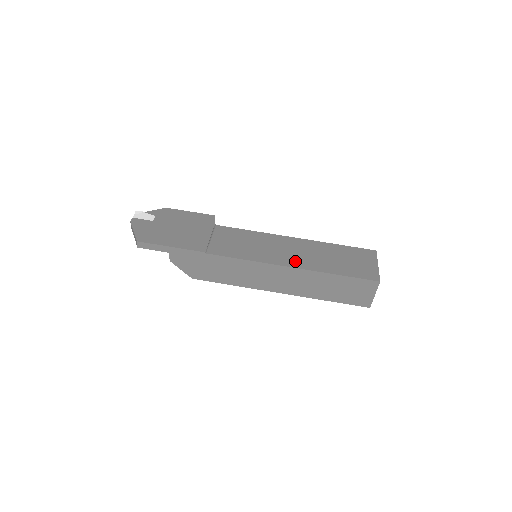
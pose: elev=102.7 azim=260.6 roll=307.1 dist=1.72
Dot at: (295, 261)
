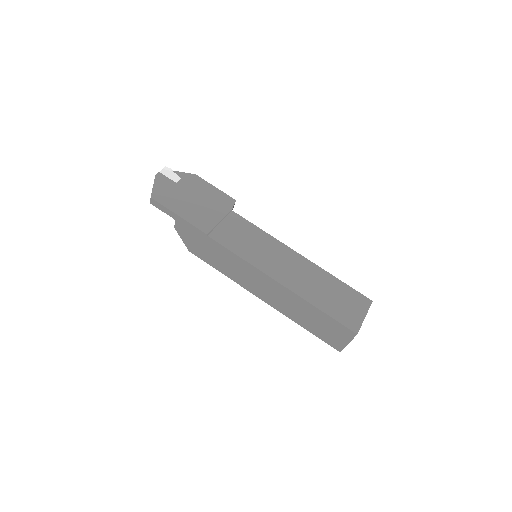
Dot at: (287, 278)
